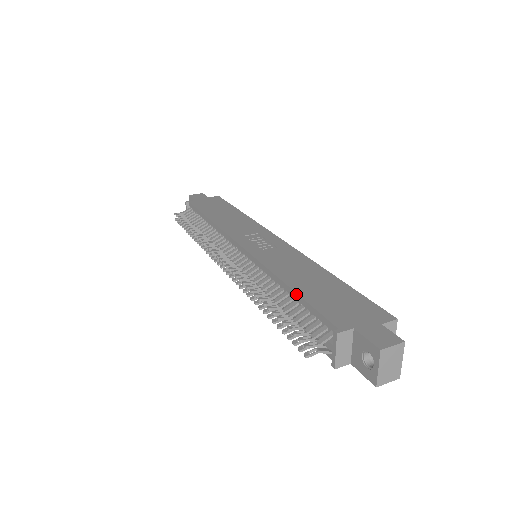
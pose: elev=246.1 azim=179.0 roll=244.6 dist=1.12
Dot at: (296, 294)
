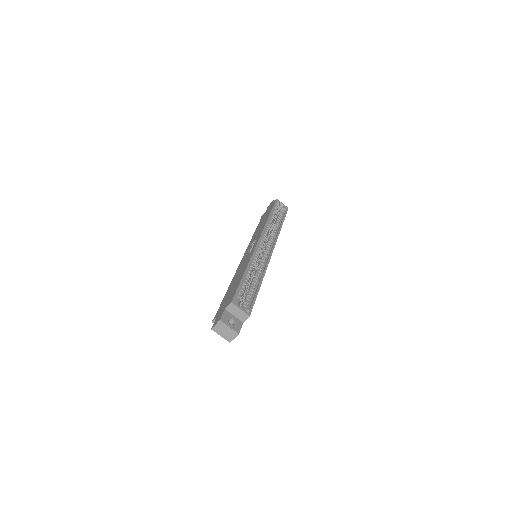
Dot at: occluded
